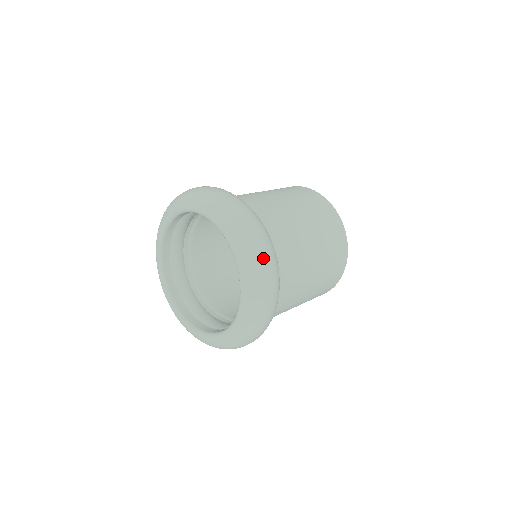
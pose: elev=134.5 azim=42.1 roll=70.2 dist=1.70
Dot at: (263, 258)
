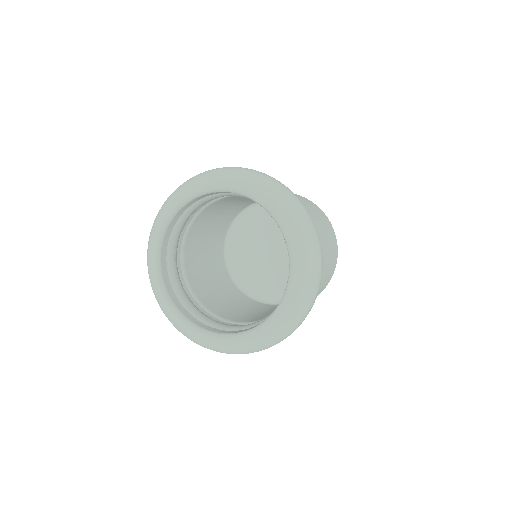
Dot at: (317, 281)
